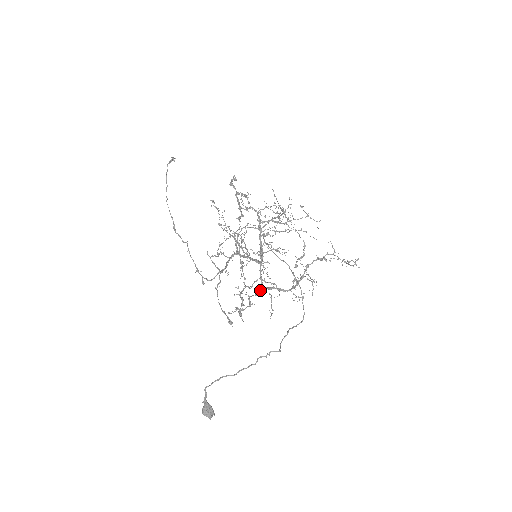
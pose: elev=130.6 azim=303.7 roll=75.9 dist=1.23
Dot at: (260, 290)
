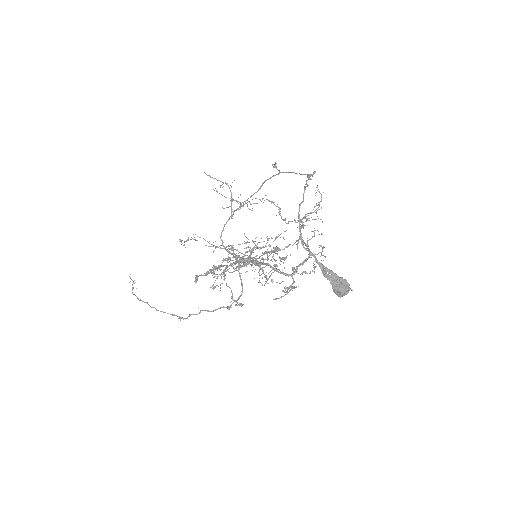
Dot at: occluded
